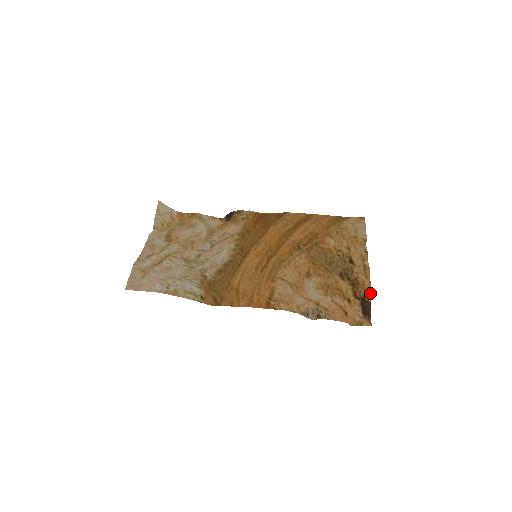
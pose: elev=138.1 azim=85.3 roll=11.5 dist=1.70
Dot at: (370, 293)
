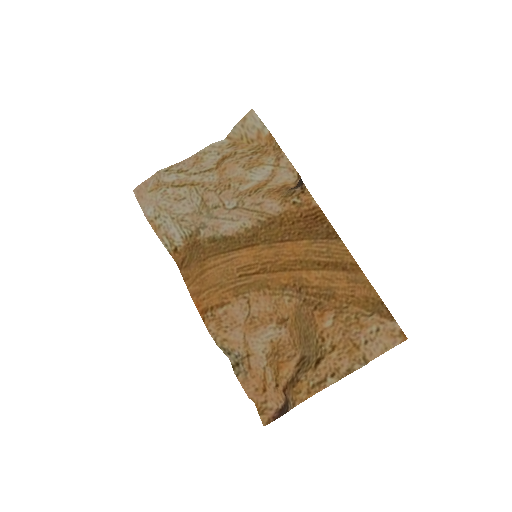
Dot at: (293, 406)
